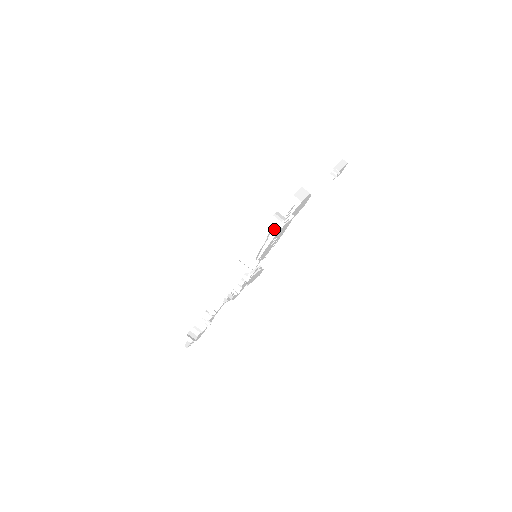
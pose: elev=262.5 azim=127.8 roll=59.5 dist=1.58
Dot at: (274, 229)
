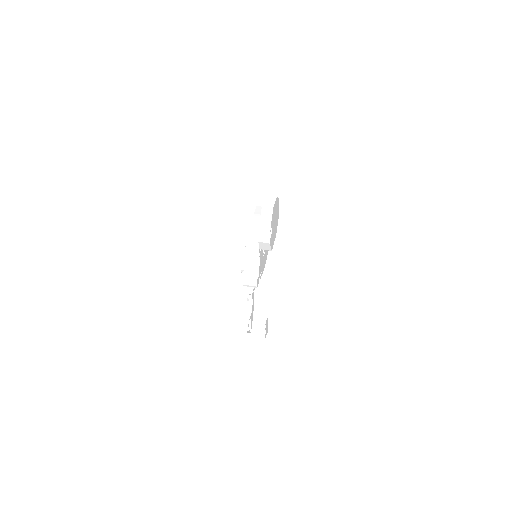
Dot at: occluded
